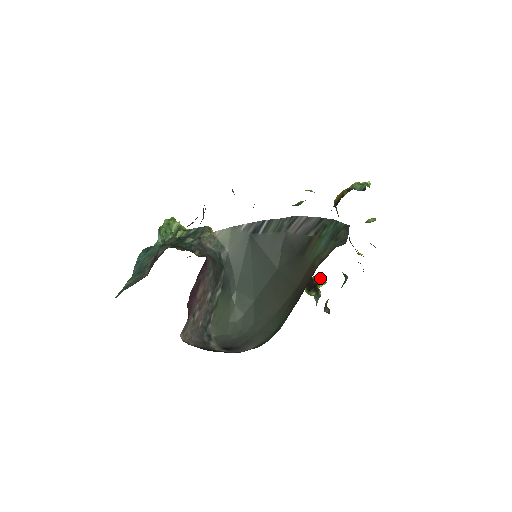
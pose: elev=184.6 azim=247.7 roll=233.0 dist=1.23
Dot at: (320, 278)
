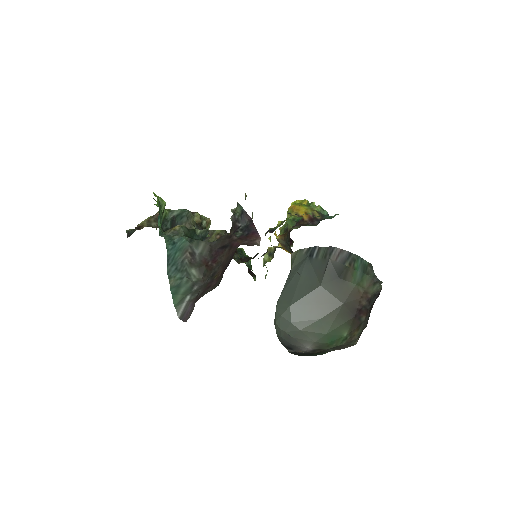
Dot at: occluded
